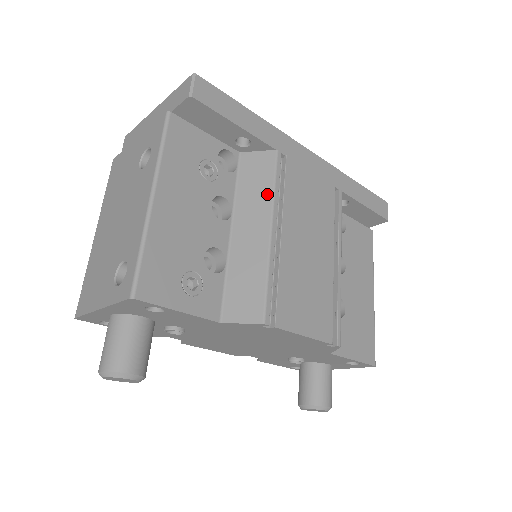
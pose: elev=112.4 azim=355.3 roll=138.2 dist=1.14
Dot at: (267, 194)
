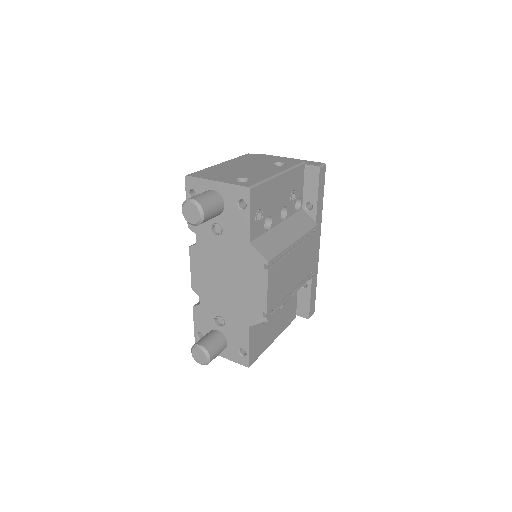
Dot at: (303, 231)
